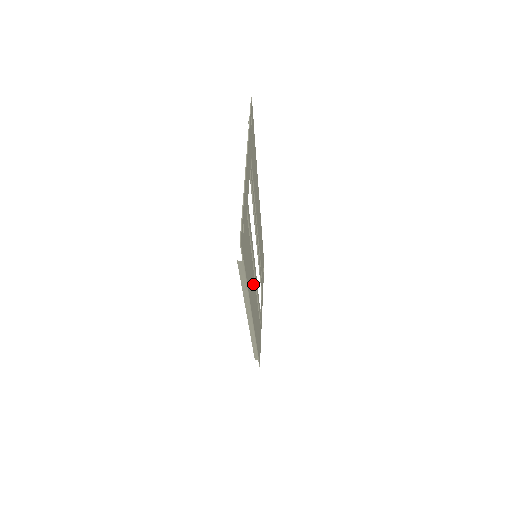
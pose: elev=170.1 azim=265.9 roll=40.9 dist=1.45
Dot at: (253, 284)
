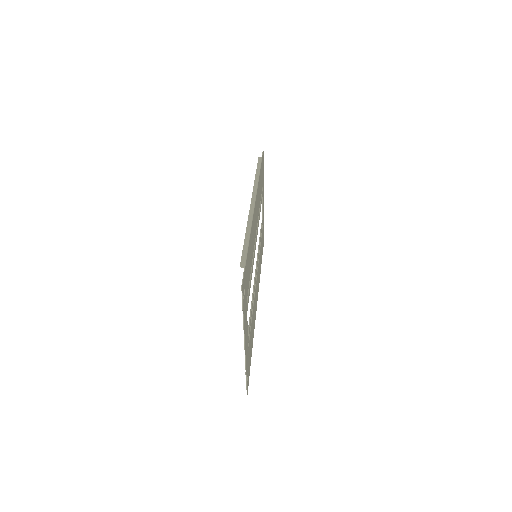
Dot at: occluded
